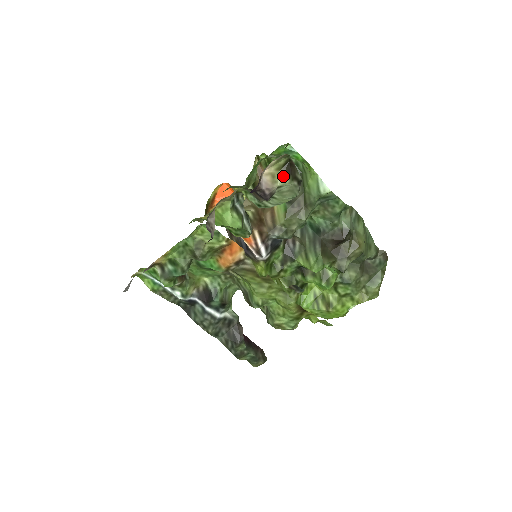
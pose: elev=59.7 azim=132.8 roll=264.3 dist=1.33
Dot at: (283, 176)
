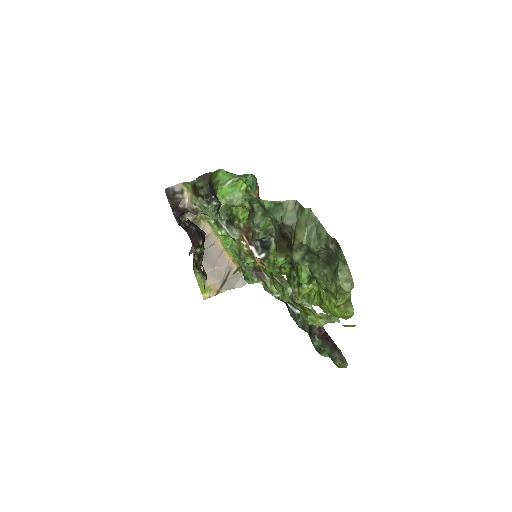
Dot at: (194, 196)
